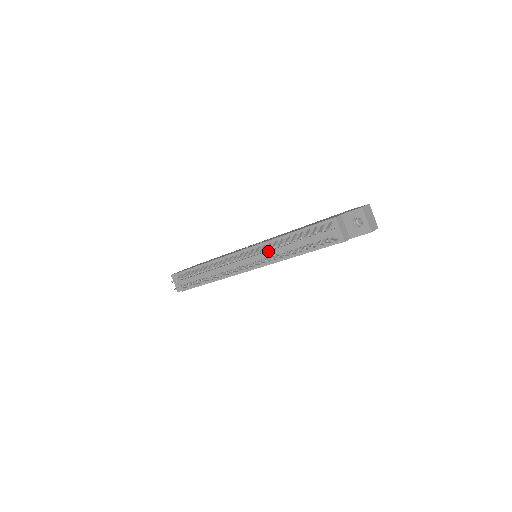
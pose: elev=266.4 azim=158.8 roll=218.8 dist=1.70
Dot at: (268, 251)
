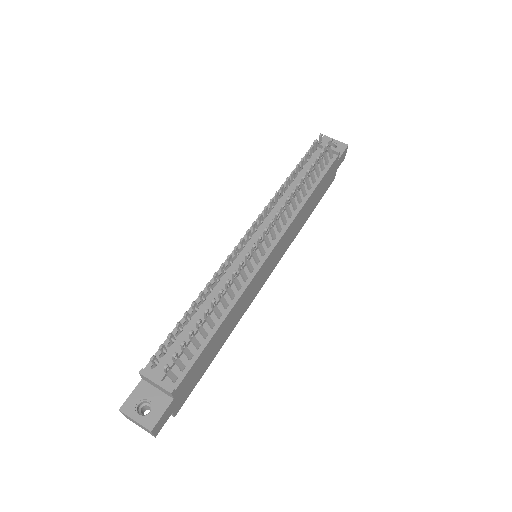
Dot at: (276, 211)
